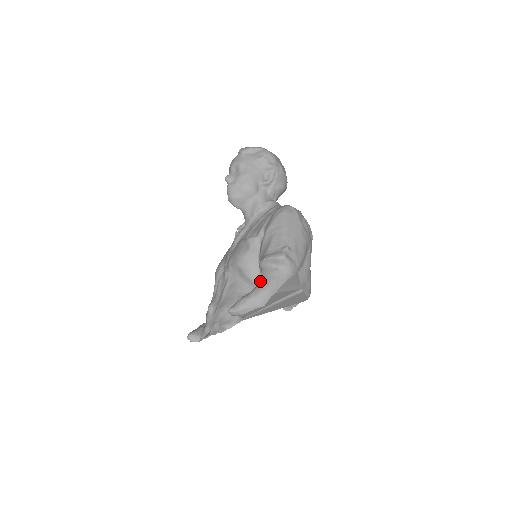
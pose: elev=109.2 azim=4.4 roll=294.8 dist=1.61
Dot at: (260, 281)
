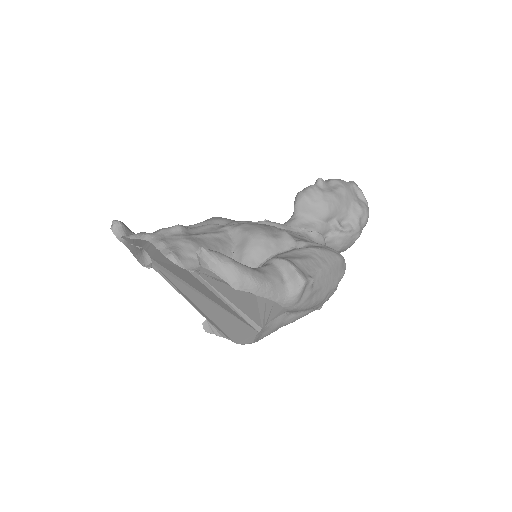
Dot at: (258, 269)
